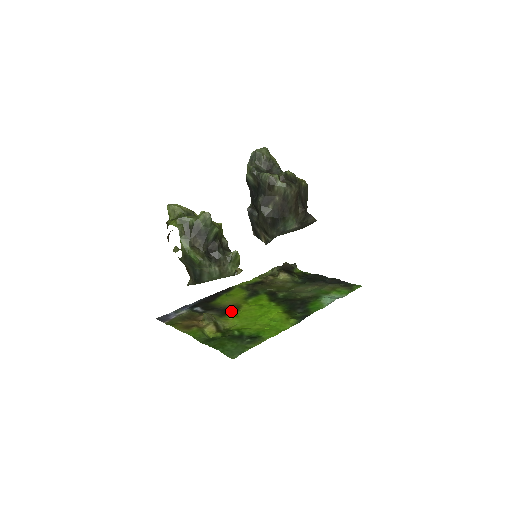
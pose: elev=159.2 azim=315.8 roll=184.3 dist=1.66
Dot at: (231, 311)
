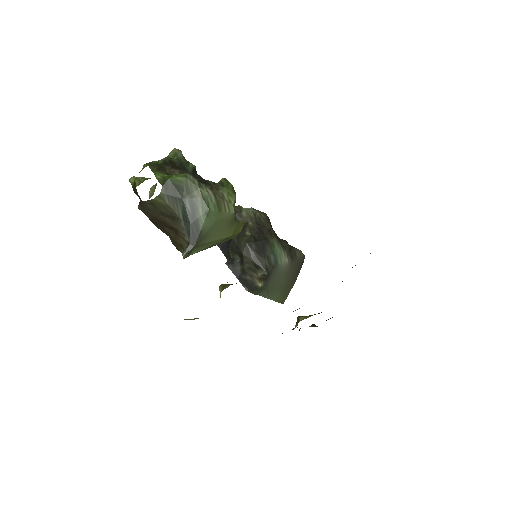
Dot at: occluded
